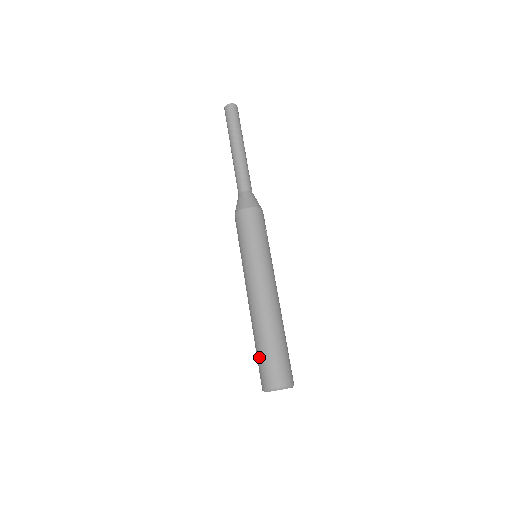
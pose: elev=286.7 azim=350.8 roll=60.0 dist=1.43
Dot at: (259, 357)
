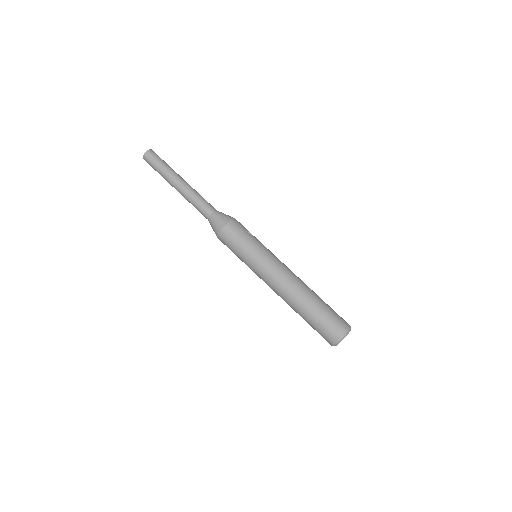
Dot at: (313, 327)
